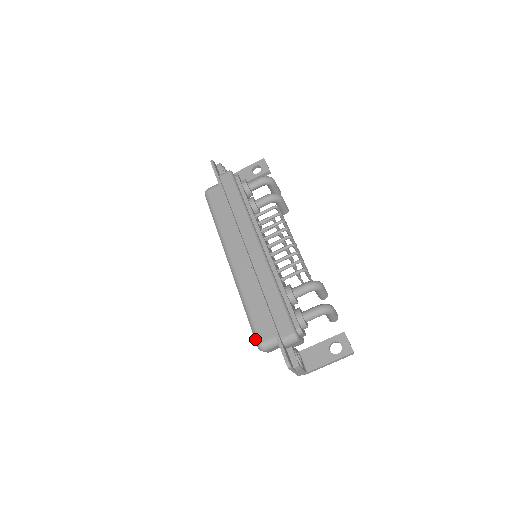
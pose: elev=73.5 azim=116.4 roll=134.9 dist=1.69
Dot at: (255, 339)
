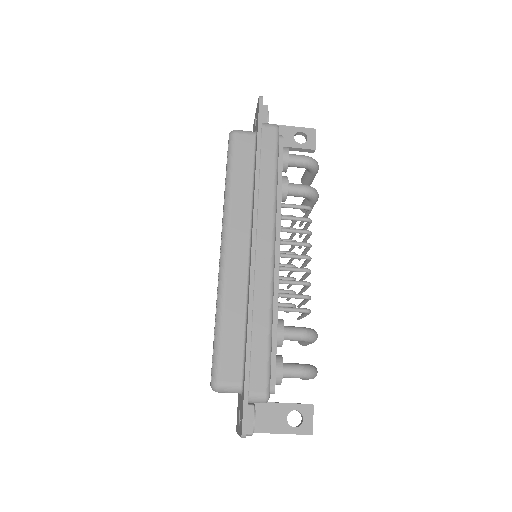
Dot at: (213, 372)
